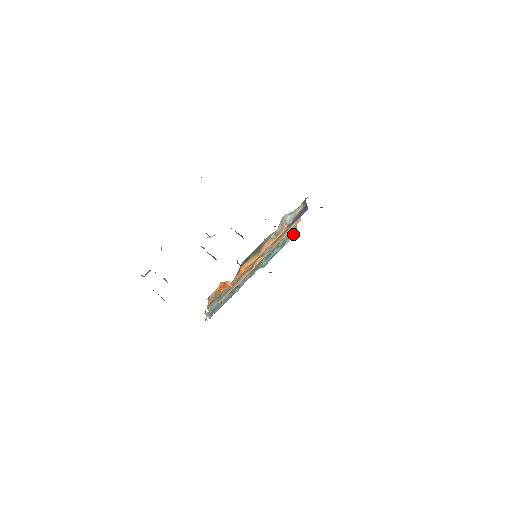
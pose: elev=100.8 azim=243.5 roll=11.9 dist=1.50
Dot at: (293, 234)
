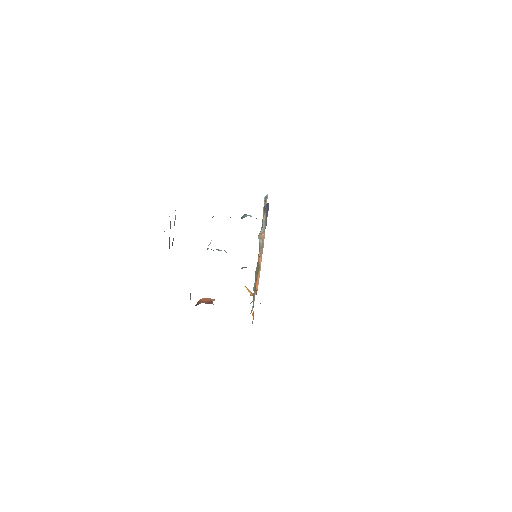
Dot at: occluded
